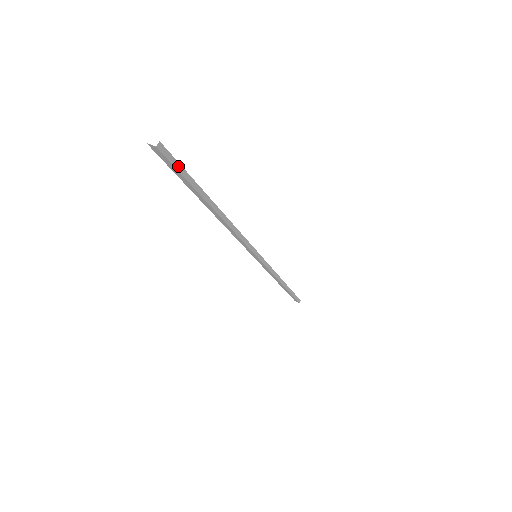
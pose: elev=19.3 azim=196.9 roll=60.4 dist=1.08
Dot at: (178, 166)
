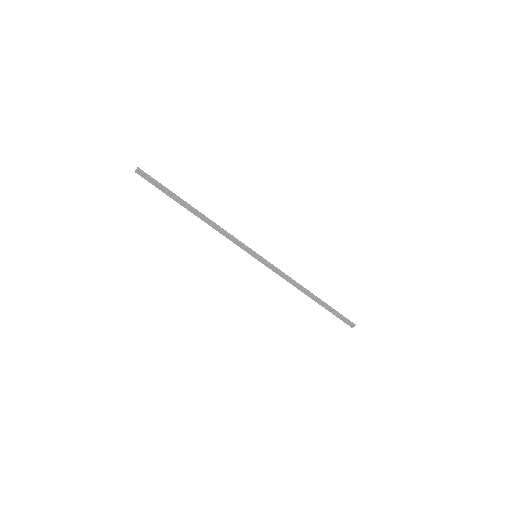
Dot at: (154, 180)
